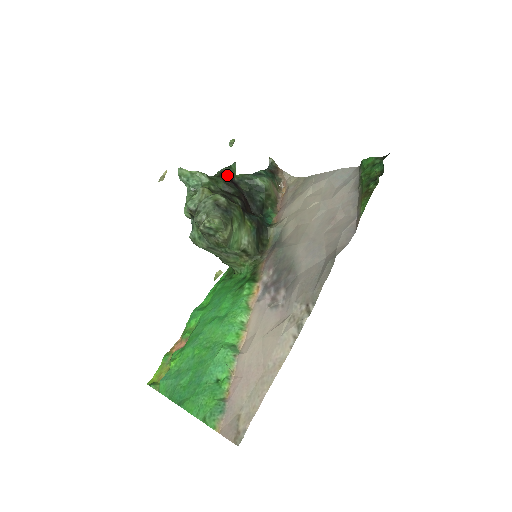
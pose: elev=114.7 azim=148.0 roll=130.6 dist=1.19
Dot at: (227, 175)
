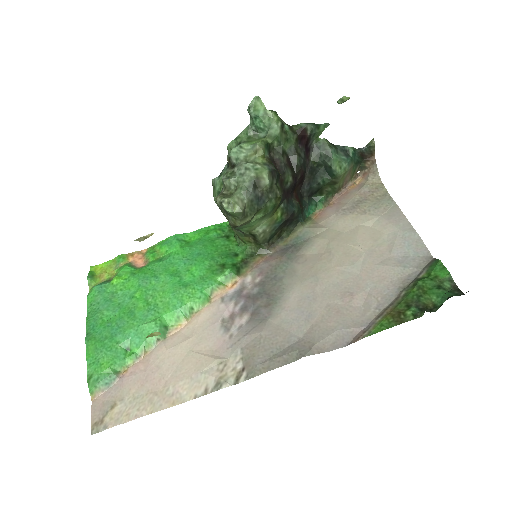
Dot at: (306, 136)
